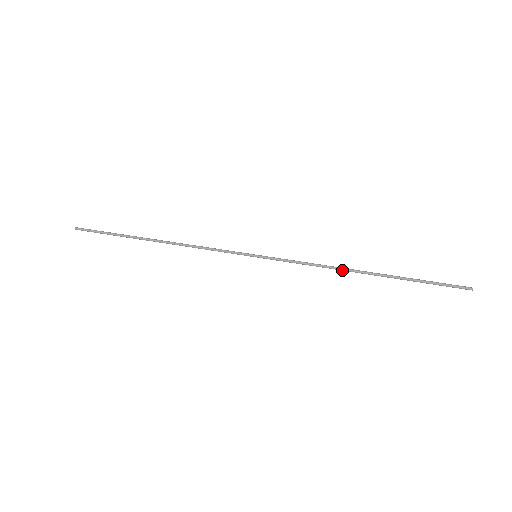
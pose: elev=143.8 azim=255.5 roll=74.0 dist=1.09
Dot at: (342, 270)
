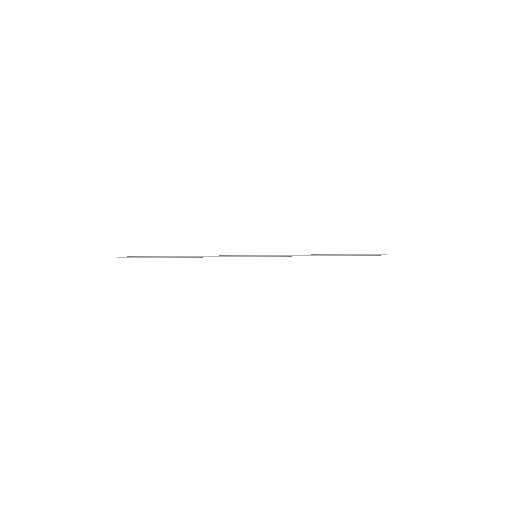
Dot at: occluded
